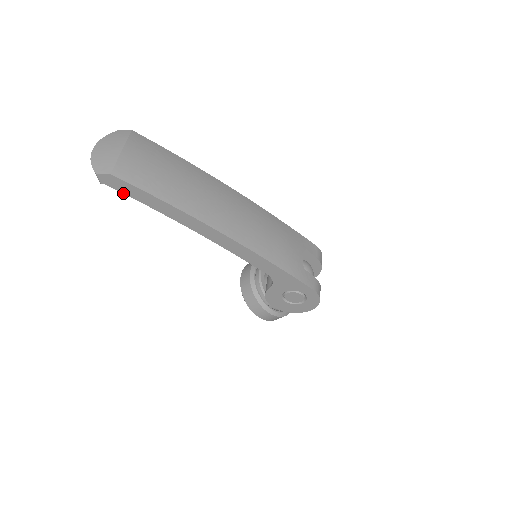
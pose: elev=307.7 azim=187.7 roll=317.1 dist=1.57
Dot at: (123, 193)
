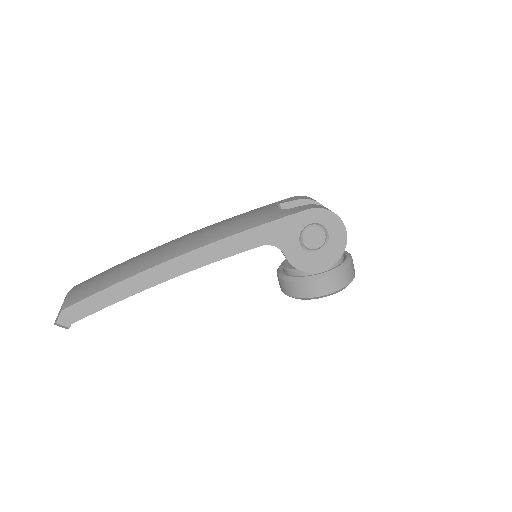
Dot at: occluded
